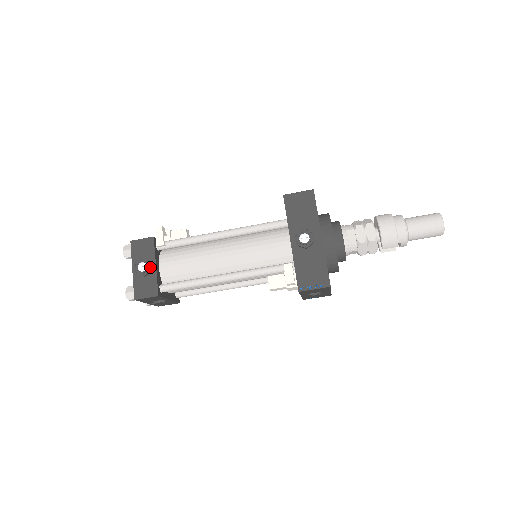
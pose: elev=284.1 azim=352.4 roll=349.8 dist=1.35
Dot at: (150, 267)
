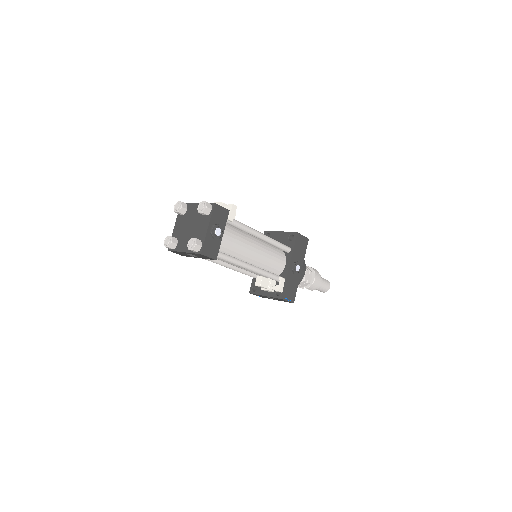
Dot at: (222, 235)
